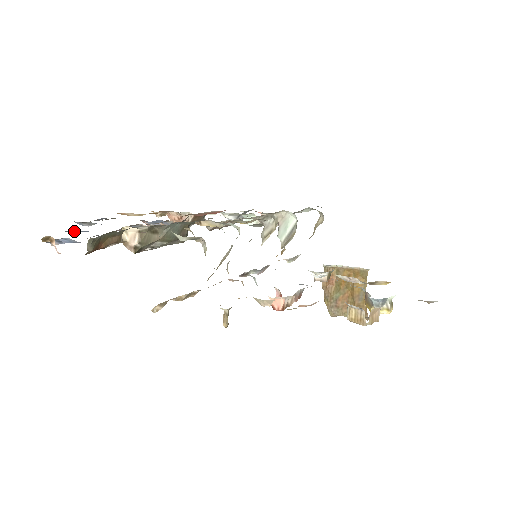
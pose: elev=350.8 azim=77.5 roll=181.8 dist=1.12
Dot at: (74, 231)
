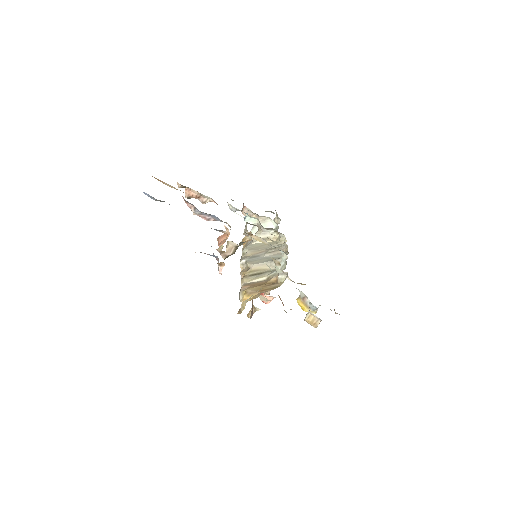
Dot at: occluded
